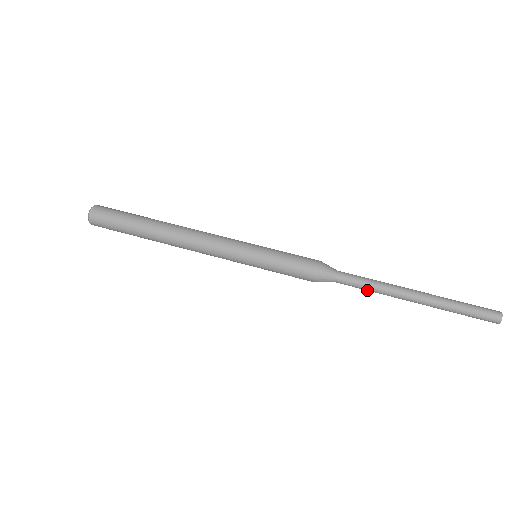
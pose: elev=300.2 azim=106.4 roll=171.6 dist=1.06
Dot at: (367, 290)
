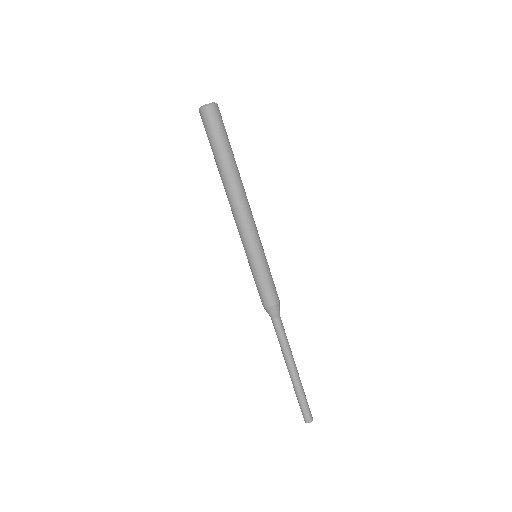
Dot at: occluded
